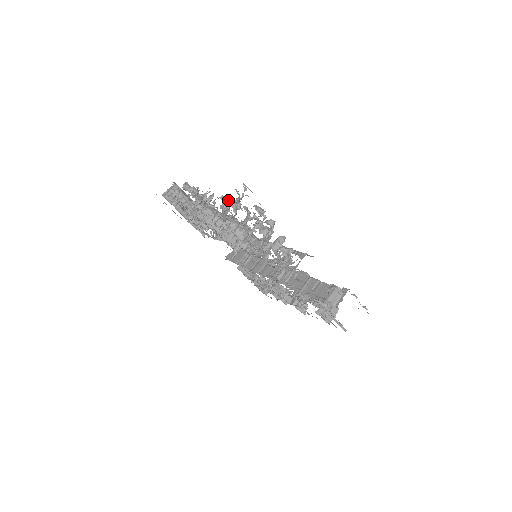
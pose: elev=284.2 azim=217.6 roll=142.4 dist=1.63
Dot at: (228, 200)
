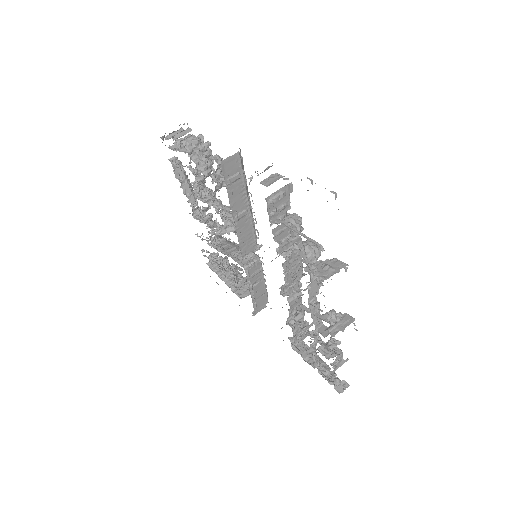
Dot at: (211, 189)
